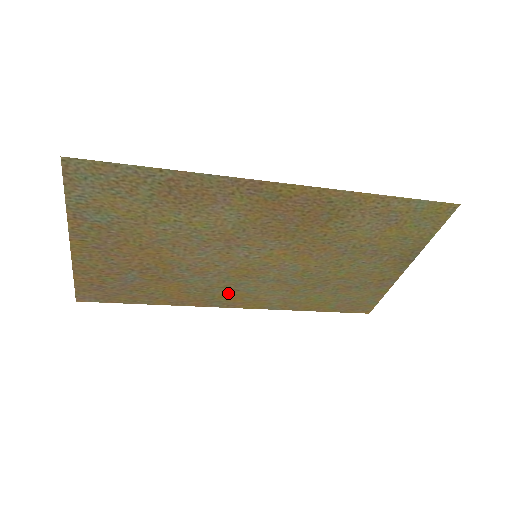
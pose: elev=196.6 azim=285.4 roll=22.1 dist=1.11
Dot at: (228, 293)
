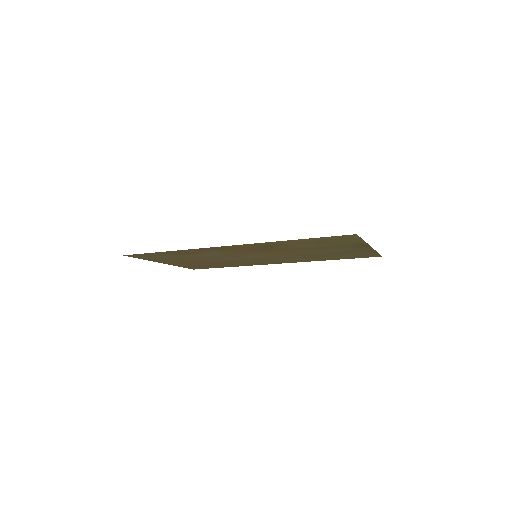
Dot at: (265, 262)
